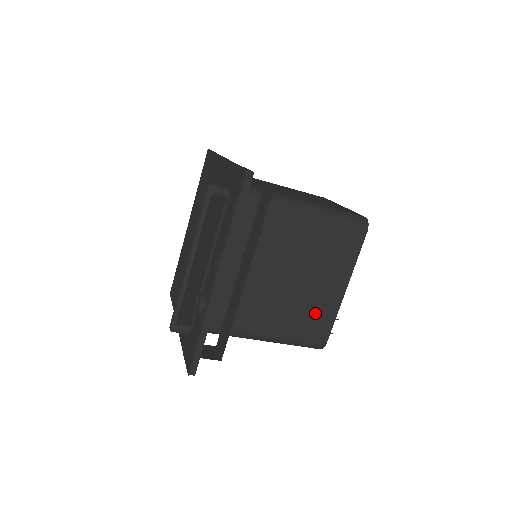
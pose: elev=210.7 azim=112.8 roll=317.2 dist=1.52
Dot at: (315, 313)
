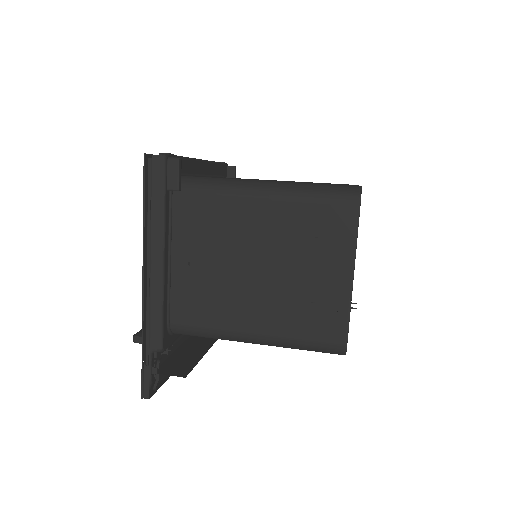
Dot at: occluded
